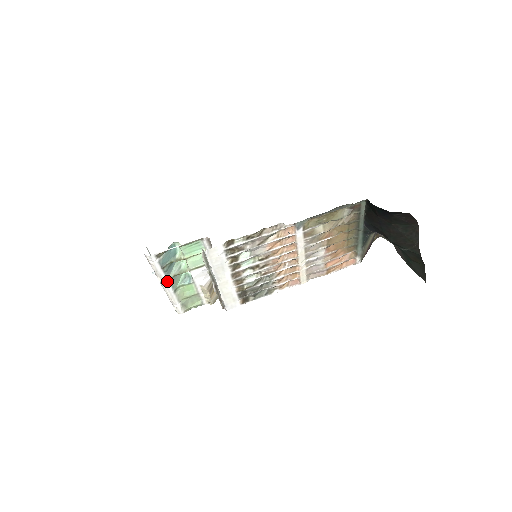
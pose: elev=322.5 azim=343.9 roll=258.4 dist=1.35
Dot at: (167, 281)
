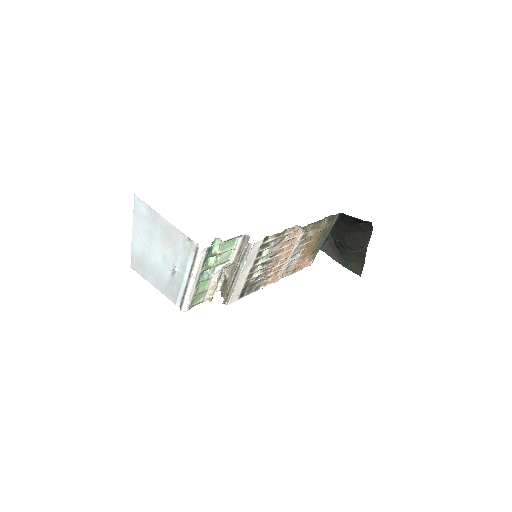
Dot at: (198, 275)
